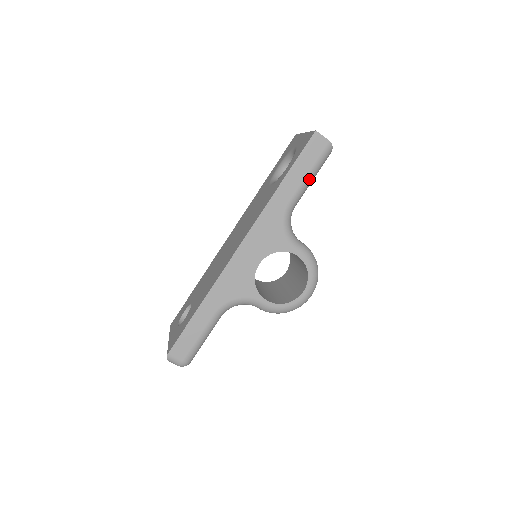
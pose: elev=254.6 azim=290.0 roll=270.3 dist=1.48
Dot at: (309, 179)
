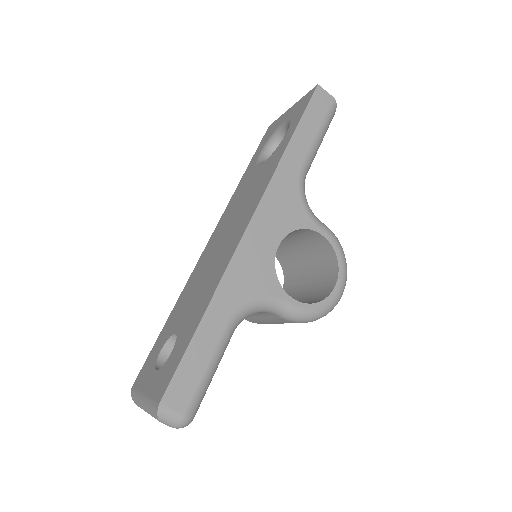
Dot at: (319, 140)
